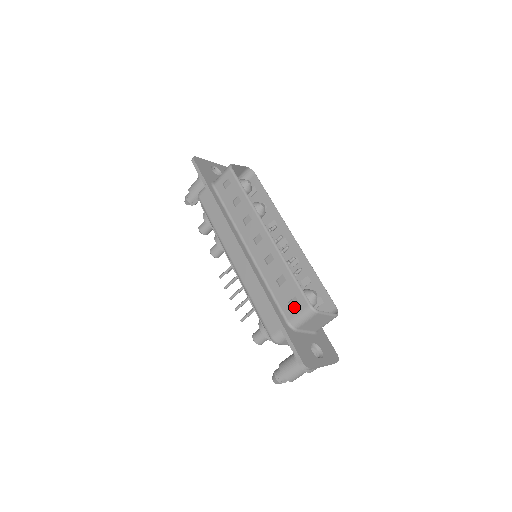
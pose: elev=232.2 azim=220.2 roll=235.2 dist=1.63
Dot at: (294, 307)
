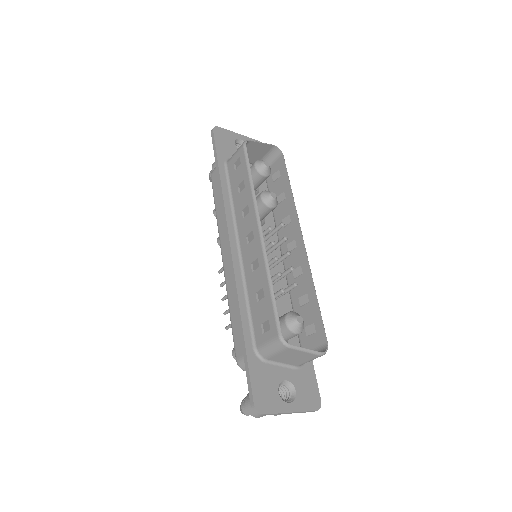
Dot at: (265, 332)
